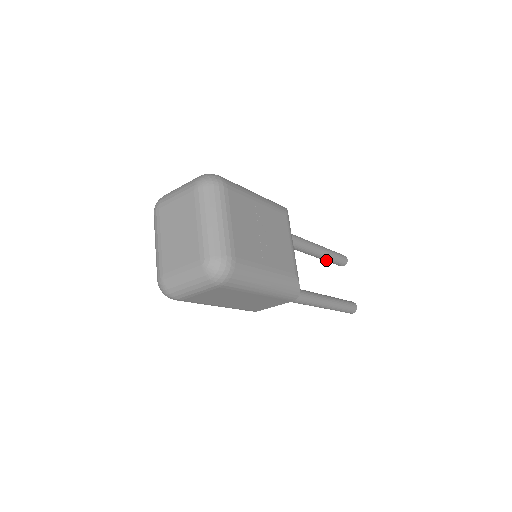
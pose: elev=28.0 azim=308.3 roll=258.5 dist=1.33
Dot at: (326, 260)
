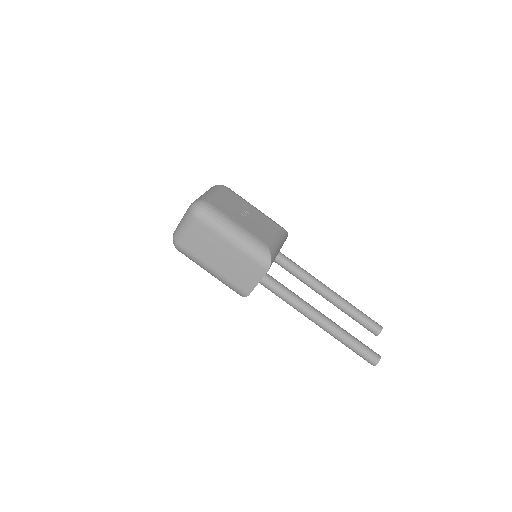
Dot at: (351, 315)
